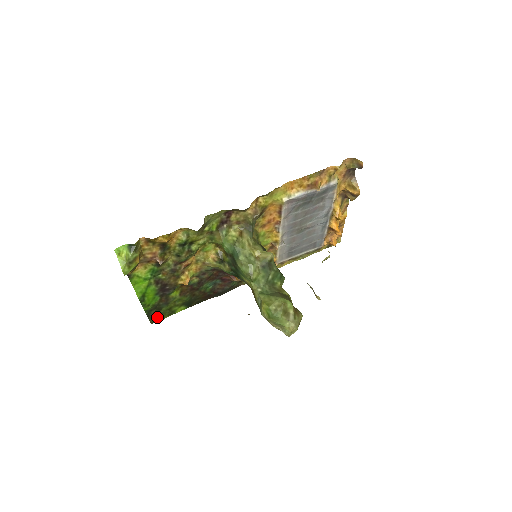
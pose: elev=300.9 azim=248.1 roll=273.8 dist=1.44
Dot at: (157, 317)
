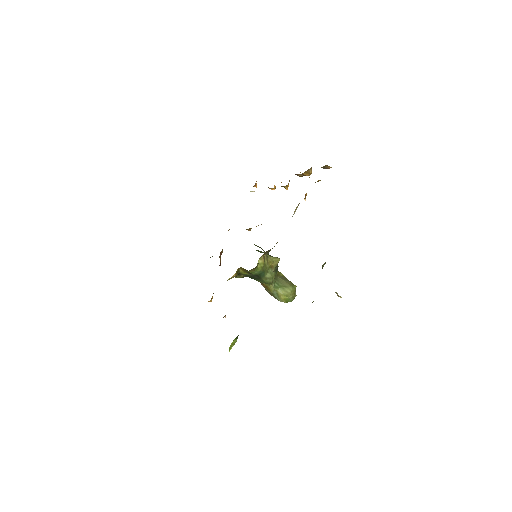
Dot at: occluded
